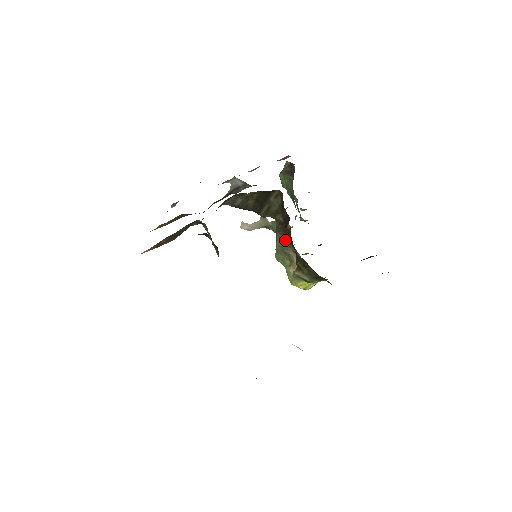
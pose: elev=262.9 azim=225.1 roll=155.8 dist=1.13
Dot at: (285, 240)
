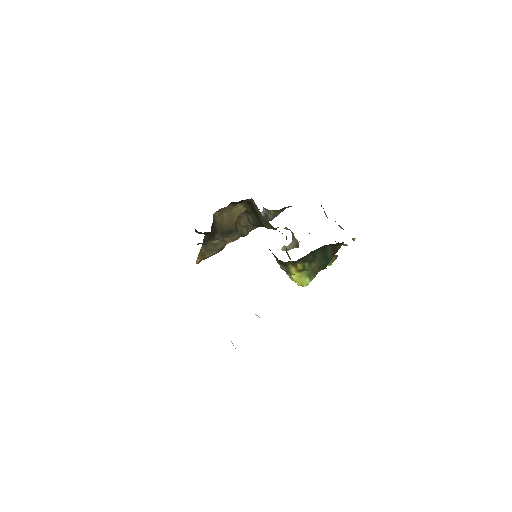
Dot at: occluded
